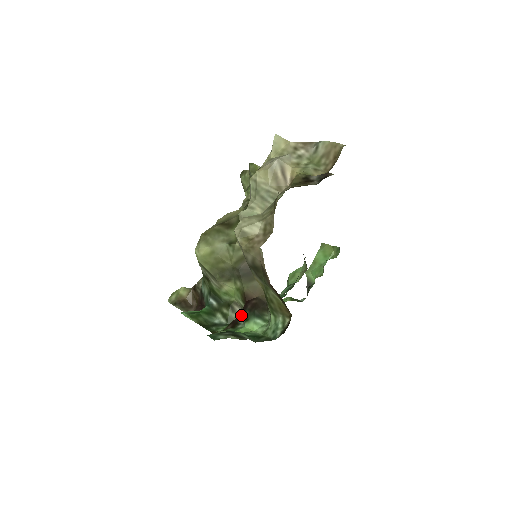
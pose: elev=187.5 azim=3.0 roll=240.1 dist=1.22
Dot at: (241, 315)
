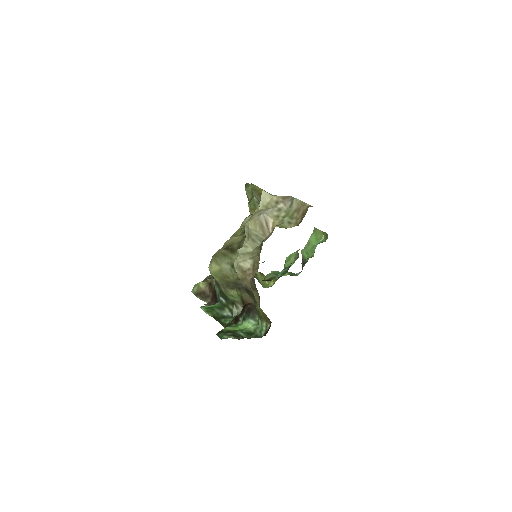
Dot at: (241, 314)
